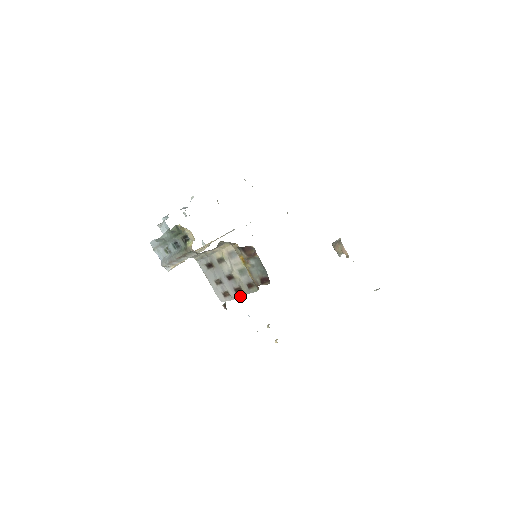
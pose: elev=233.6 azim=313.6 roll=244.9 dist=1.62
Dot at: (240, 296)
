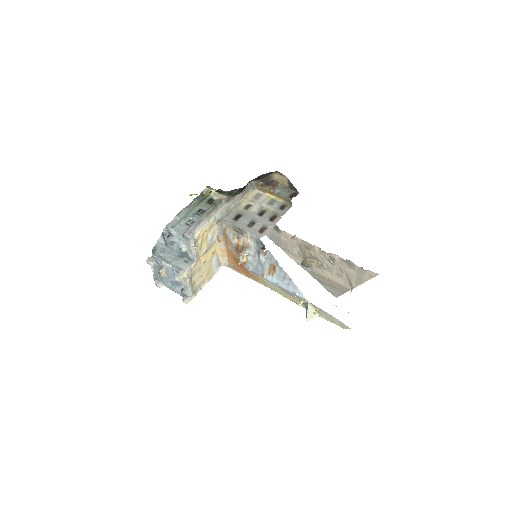
Dot at: (277, 221)
